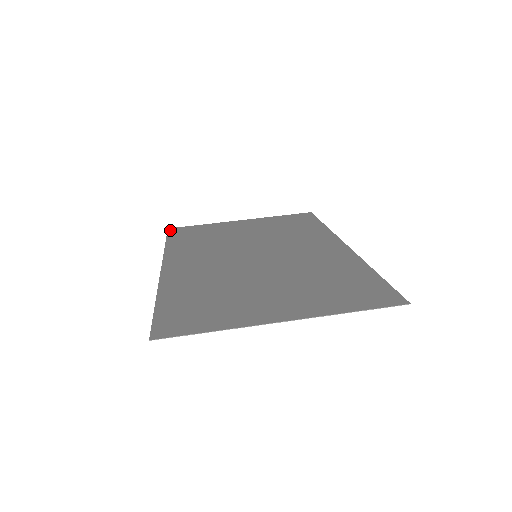
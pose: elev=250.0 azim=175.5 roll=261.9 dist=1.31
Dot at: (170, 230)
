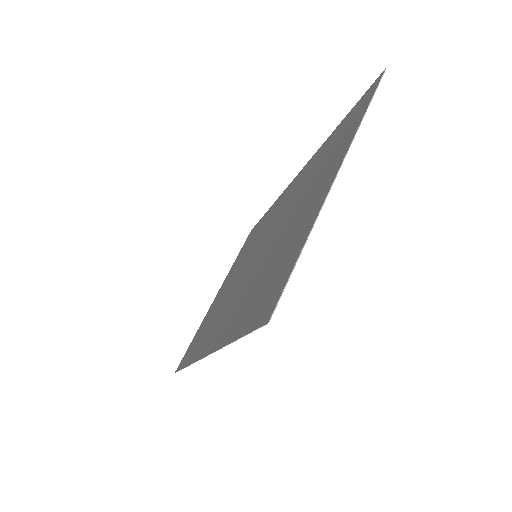
Dot at: (177, 369)
